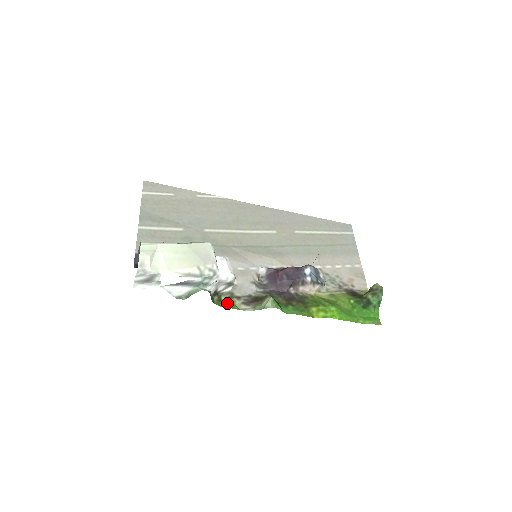
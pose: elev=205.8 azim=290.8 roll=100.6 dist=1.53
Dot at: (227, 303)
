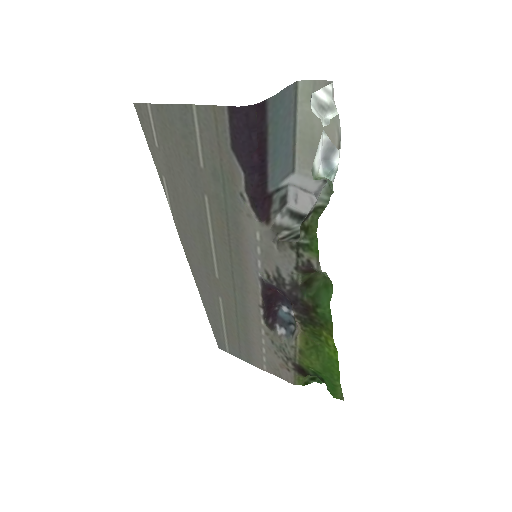
Dot at: (310, 240)
